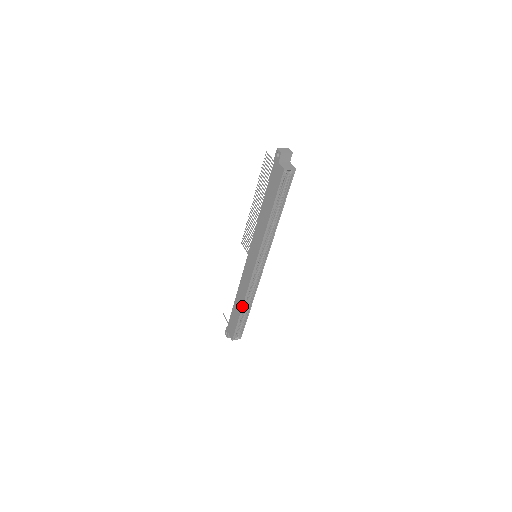
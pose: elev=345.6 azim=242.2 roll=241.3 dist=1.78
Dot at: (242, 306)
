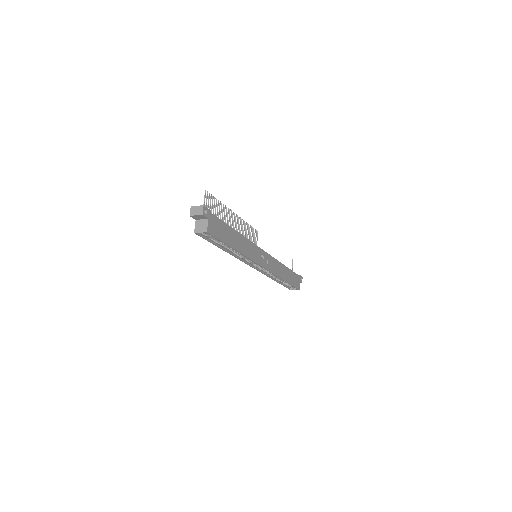
Dot at: (273, 279)
